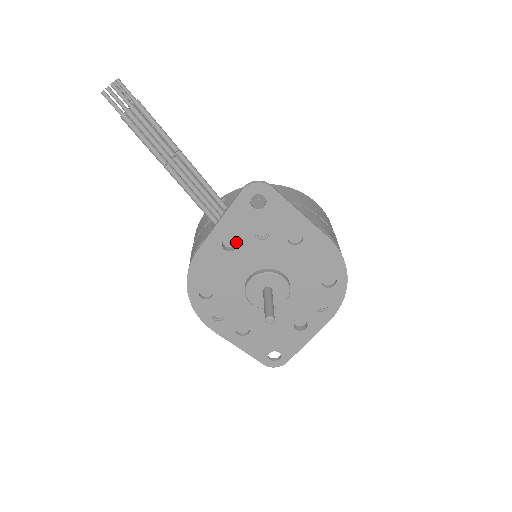
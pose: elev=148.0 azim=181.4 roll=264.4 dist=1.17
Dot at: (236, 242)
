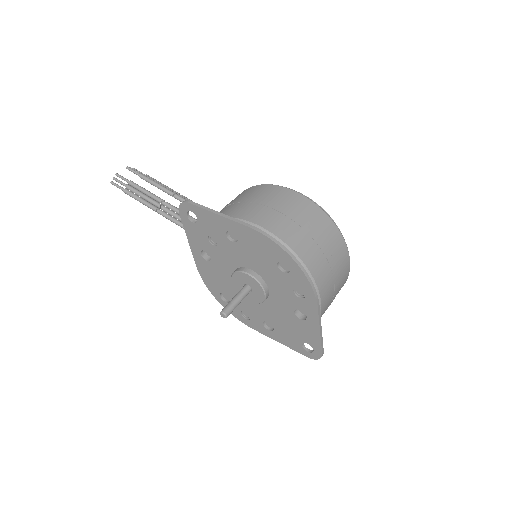
Dot at: occluded
